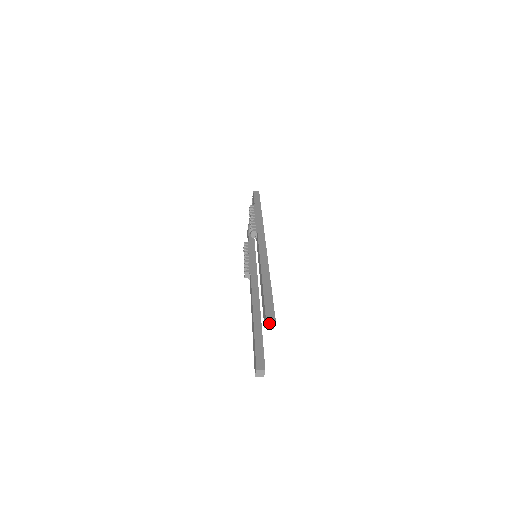
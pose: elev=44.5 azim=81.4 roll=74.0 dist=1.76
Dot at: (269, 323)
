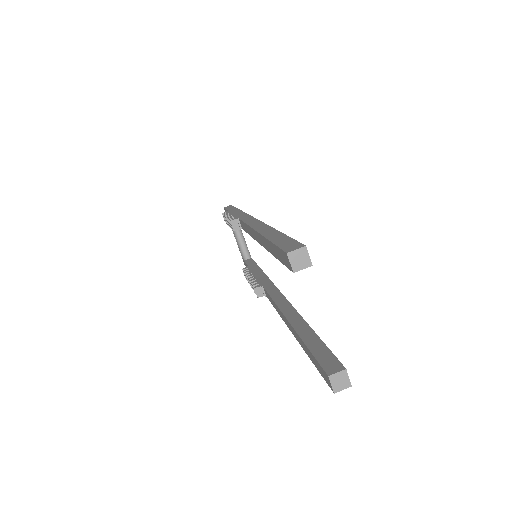
Dot at: (296, 258)
